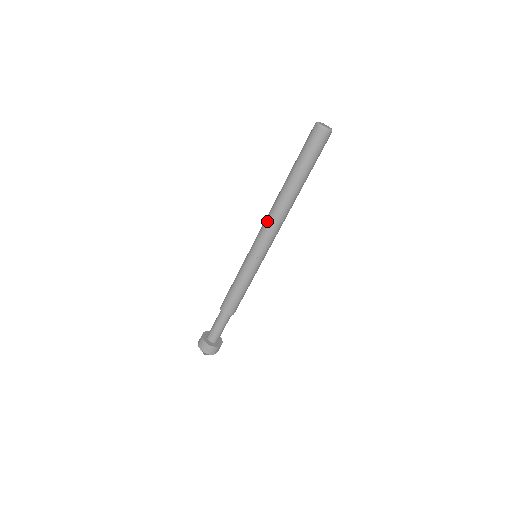
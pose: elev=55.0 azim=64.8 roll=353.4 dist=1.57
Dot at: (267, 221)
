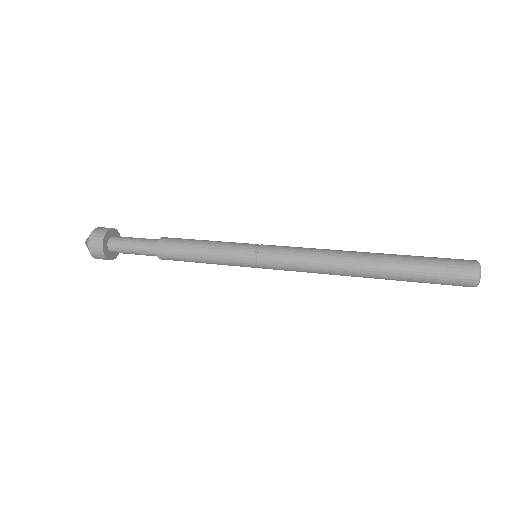
Dot at: (312, 268)
